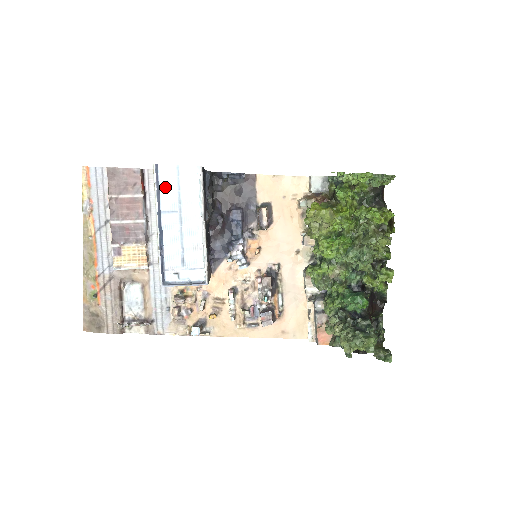
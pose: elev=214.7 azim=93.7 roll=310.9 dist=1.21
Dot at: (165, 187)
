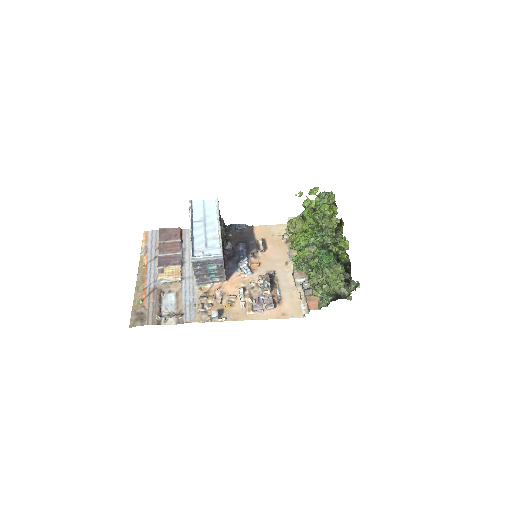
Dot at: (196, 210)
